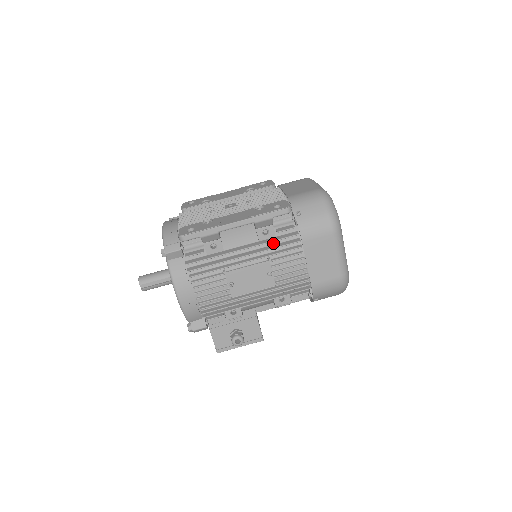
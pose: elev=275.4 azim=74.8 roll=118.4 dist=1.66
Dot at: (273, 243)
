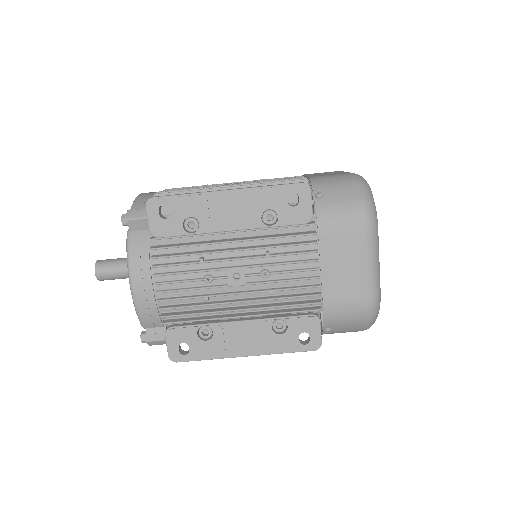
Dot at: occluded
